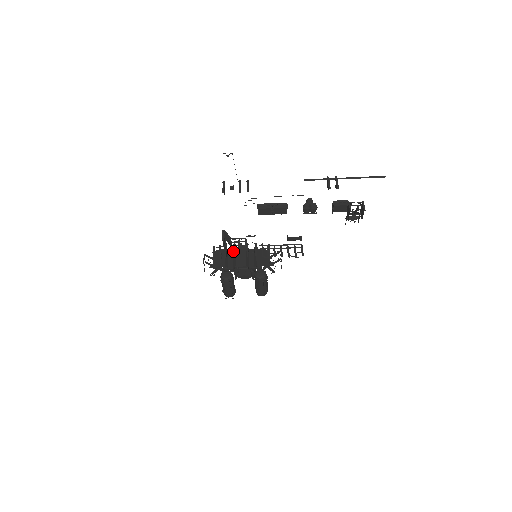
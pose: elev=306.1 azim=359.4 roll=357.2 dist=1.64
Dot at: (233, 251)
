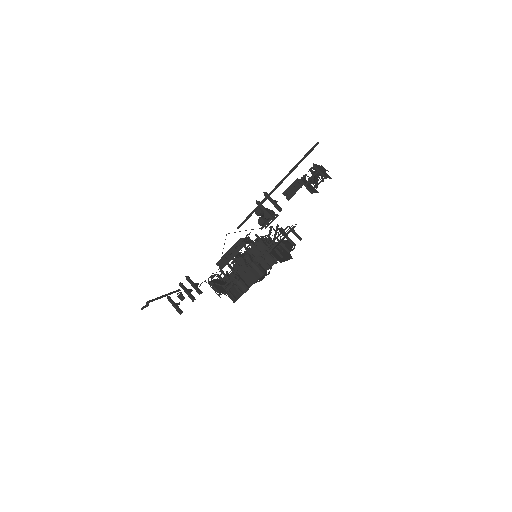
Dot at: occluded
